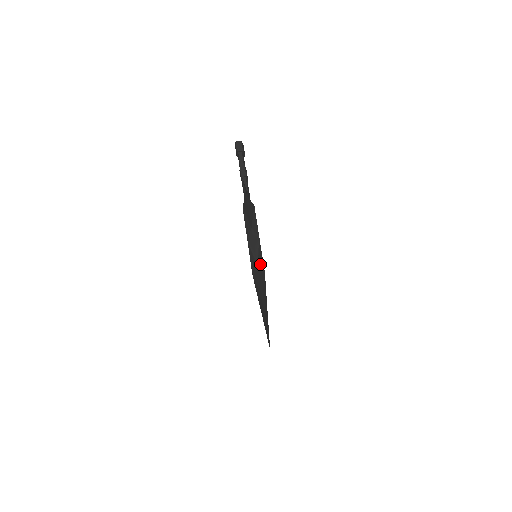
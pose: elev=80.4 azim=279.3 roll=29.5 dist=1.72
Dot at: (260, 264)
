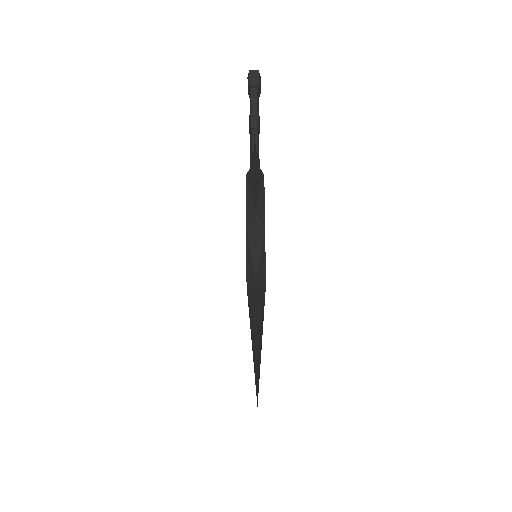
Dot at: (261, 271)
